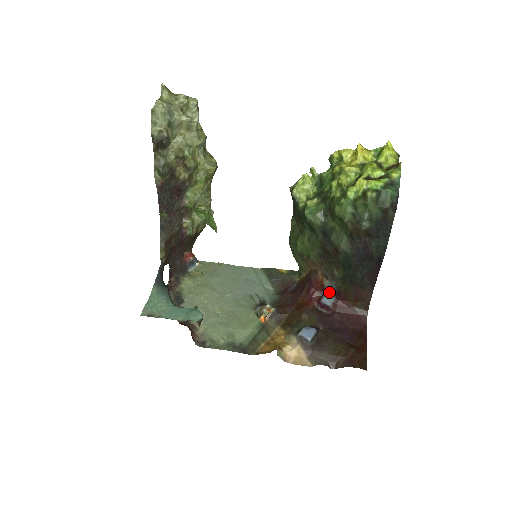
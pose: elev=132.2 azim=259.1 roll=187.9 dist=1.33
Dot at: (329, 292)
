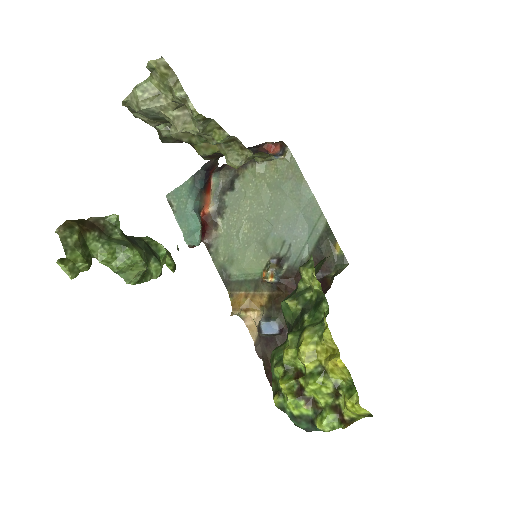
Dot at: occluded
